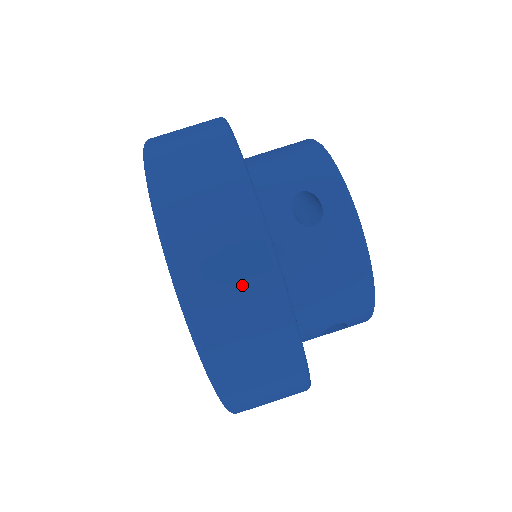
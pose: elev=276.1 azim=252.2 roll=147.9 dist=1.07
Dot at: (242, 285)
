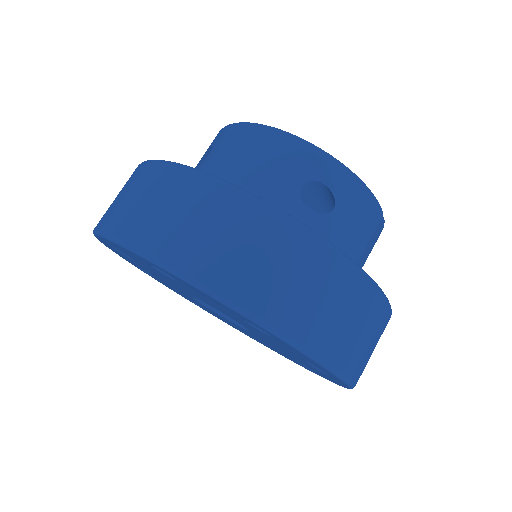
Dot at: (139, 188)
